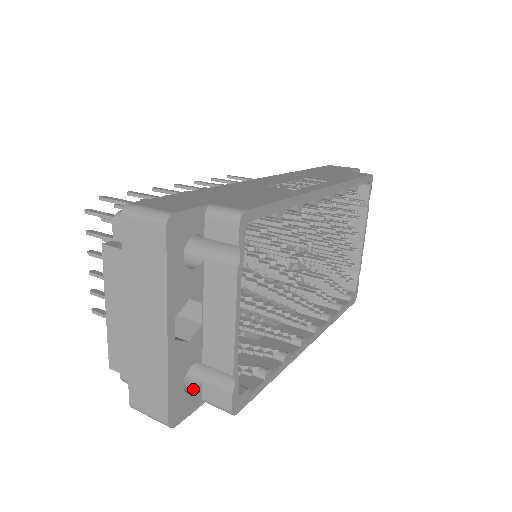
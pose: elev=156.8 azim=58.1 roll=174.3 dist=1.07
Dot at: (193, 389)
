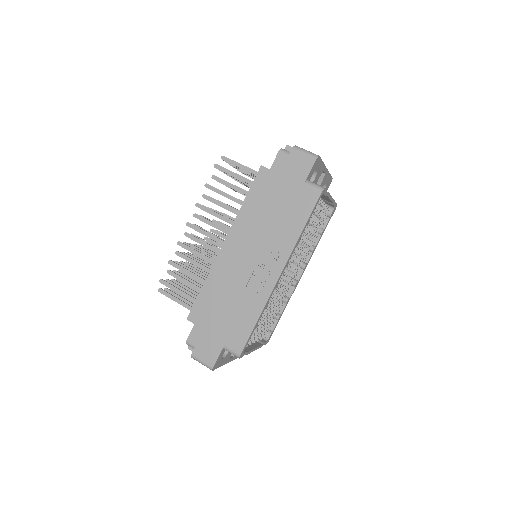
Dot at: occluded
